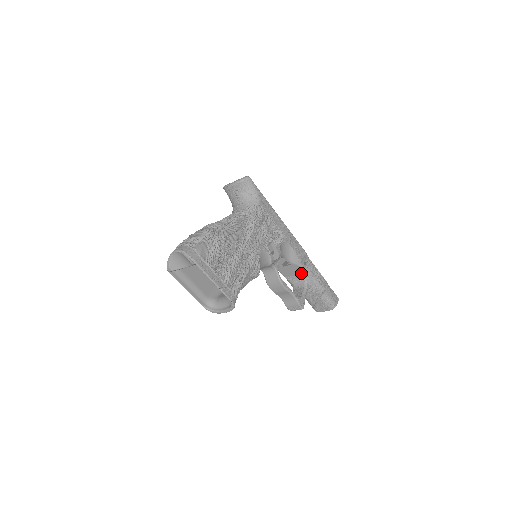
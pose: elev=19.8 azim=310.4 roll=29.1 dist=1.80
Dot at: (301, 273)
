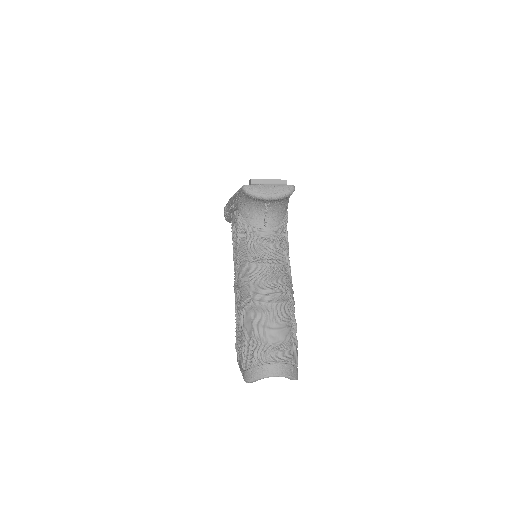
Dot at: occluded
